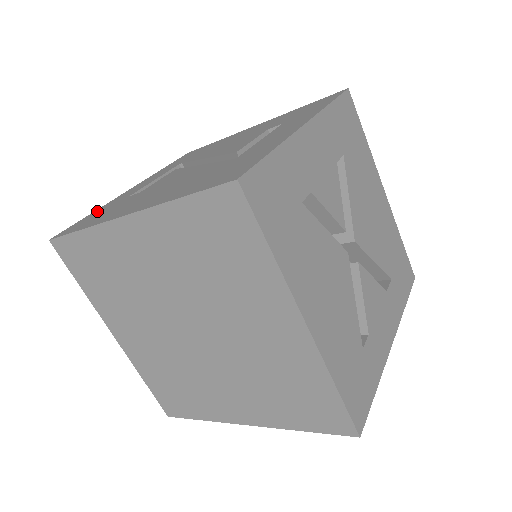
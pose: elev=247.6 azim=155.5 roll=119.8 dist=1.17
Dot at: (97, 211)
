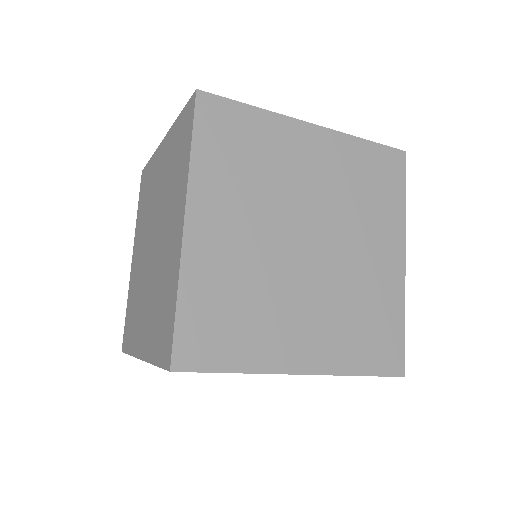
Dot at: occluded
